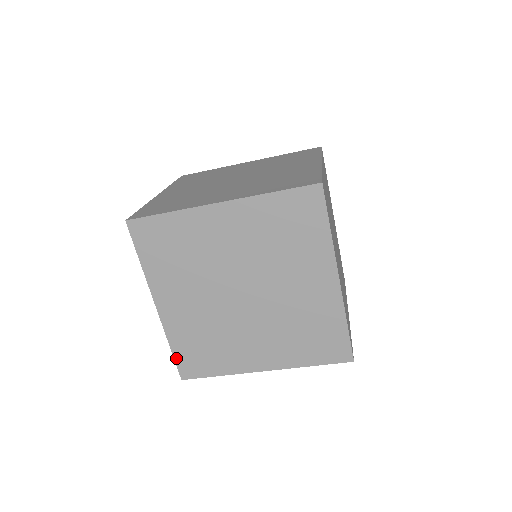
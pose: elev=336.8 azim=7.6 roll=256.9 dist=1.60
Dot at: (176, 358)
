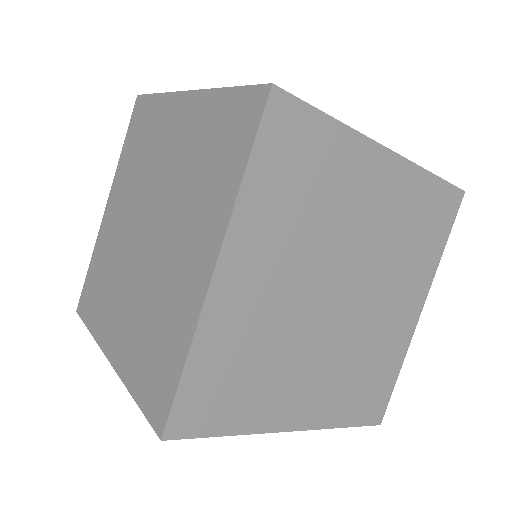
Dot at: (143, 407)
